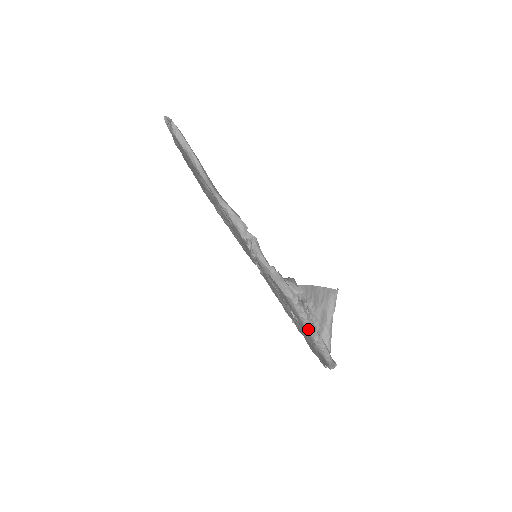
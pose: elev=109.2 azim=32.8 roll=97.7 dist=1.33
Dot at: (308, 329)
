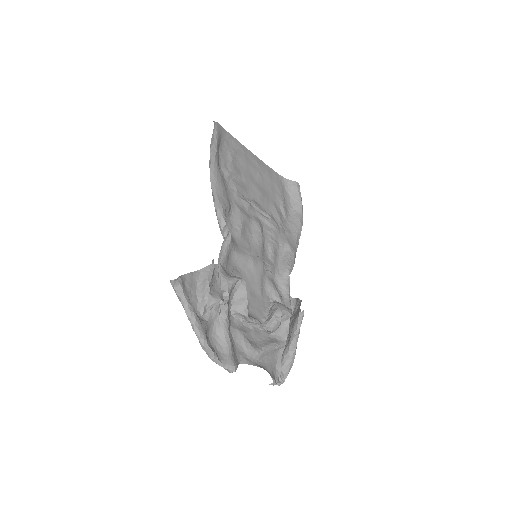
Dot at: (187, 316)
